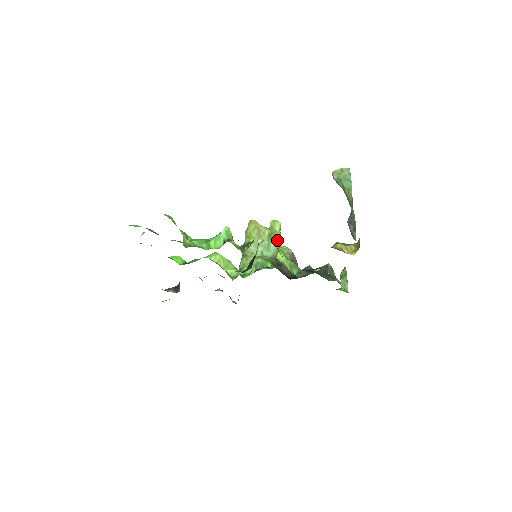
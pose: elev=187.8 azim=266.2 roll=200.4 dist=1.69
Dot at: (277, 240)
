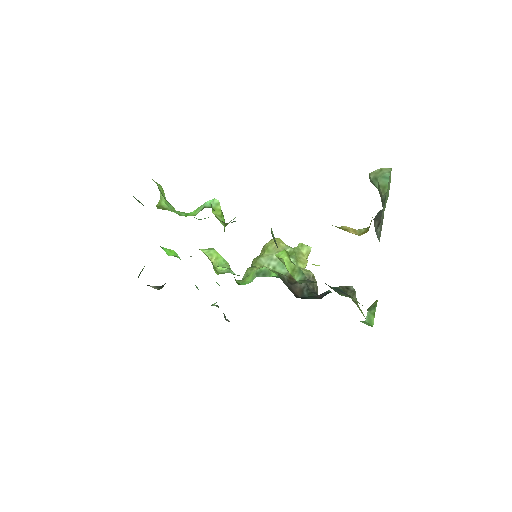
Dot at: (299, 260)
